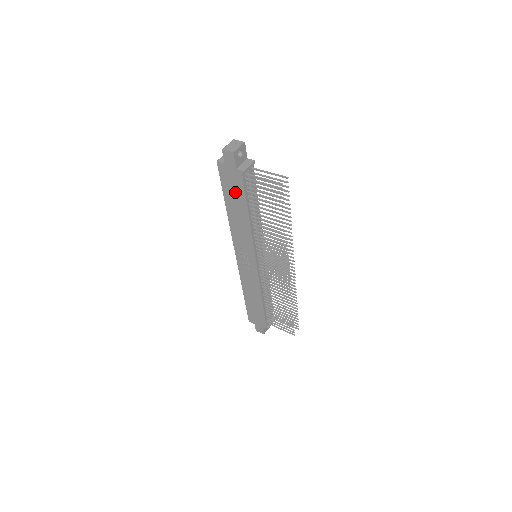
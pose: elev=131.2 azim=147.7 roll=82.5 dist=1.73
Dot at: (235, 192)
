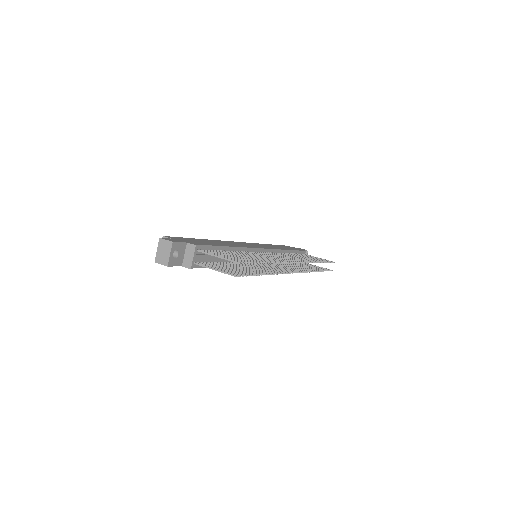
Dot at: occluded
